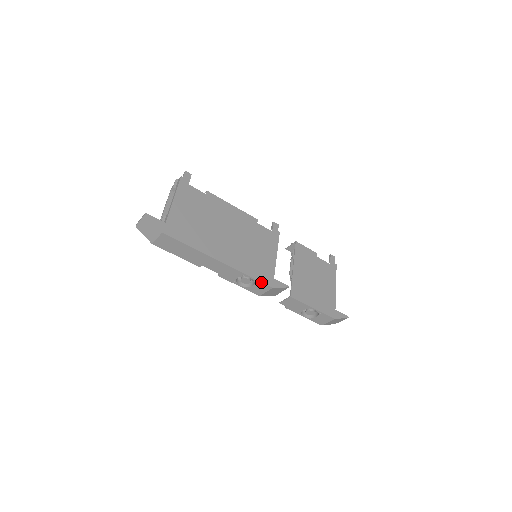
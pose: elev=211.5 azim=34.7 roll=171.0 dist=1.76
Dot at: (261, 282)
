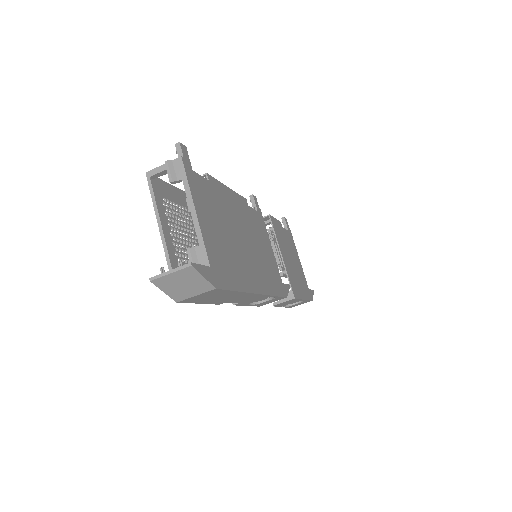
Dot at: (281, 297)
